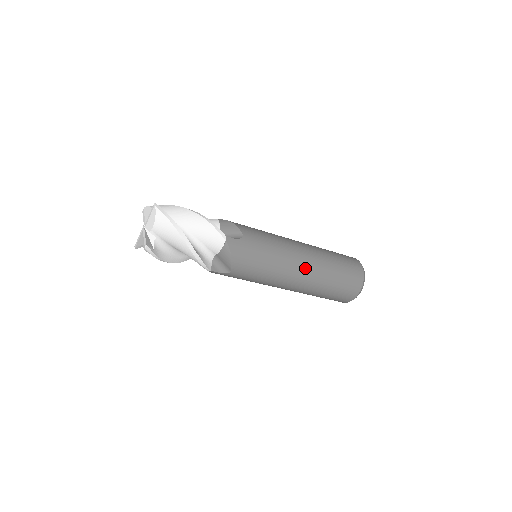
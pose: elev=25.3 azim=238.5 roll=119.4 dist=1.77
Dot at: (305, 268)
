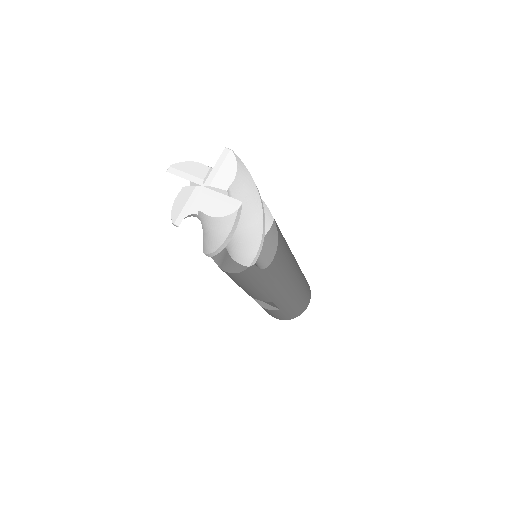
Dot at: (298, 268)
